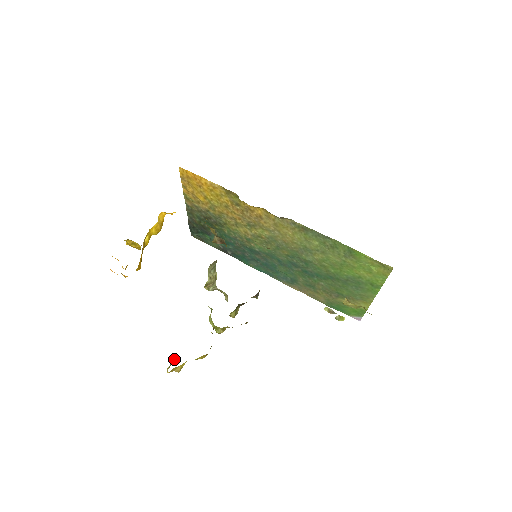
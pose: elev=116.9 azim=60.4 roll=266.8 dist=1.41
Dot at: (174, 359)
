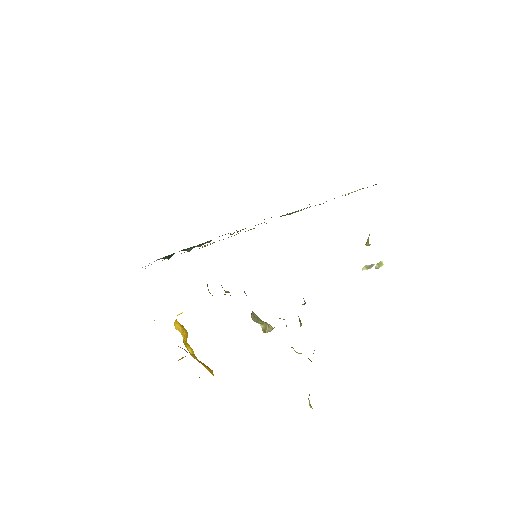
Dot at: occluded
